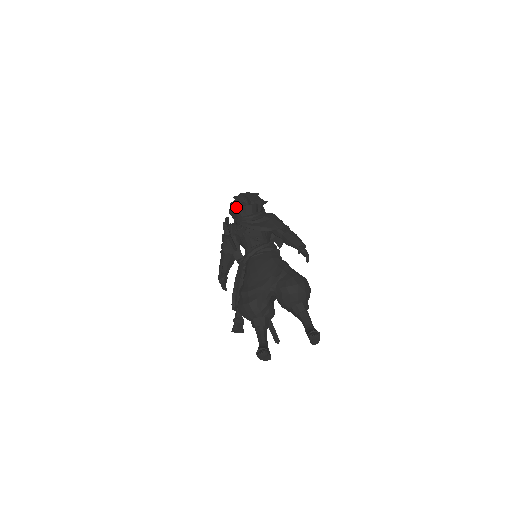
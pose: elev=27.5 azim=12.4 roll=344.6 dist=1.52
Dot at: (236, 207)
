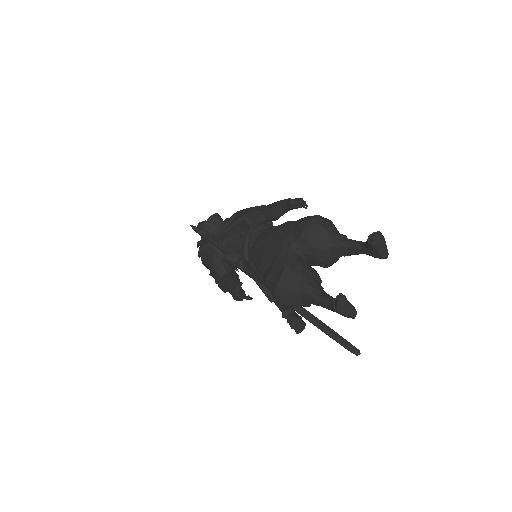
Dot at: (204, 246)
